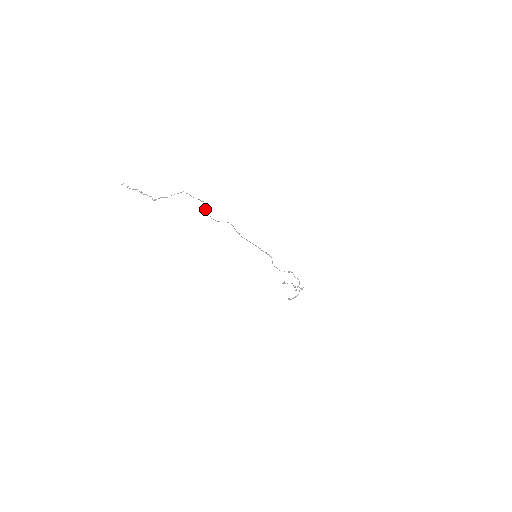
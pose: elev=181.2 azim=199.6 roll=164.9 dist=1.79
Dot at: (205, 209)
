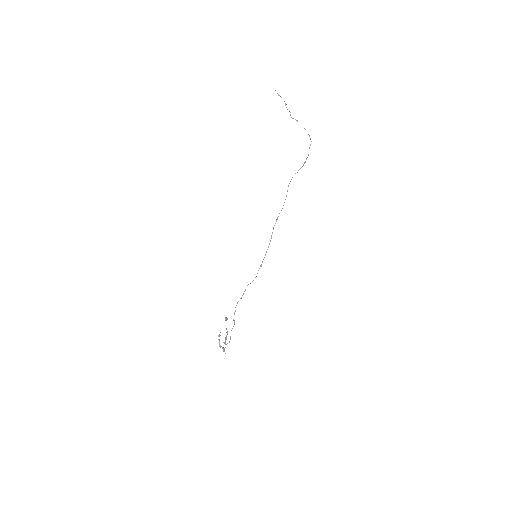
Dot at: occluded
